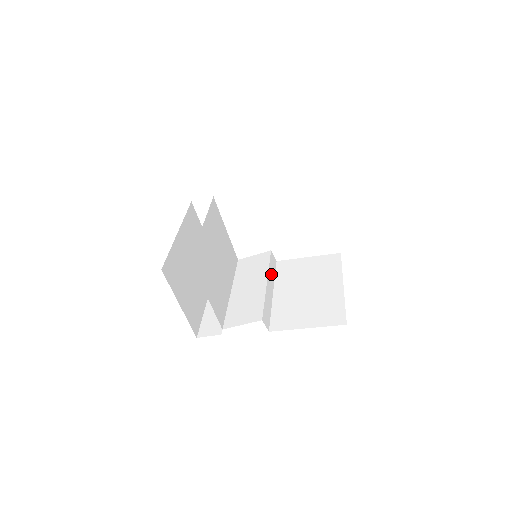
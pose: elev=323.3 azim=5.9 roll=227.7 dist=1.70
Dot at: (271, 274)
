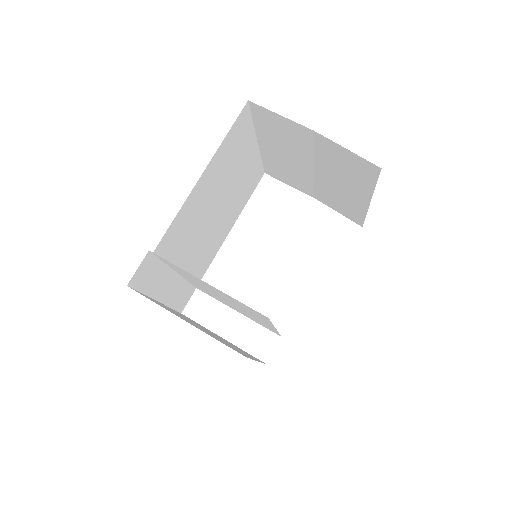
Dot at: occluded
